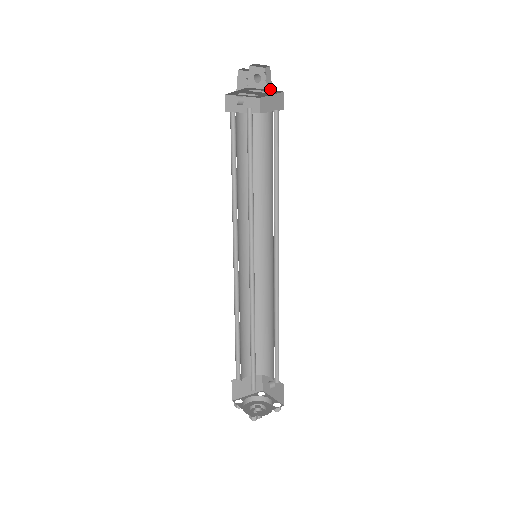
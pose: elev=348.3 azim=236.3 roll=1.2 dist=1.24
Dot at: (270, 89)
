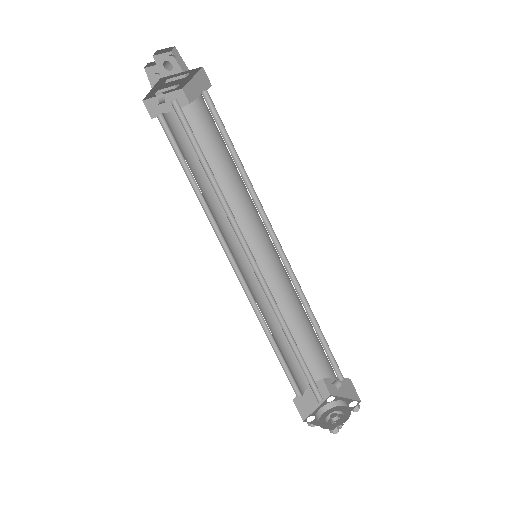
Dot at: occluded
